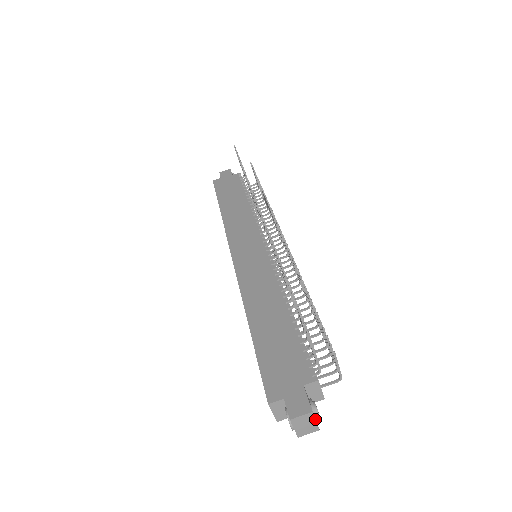
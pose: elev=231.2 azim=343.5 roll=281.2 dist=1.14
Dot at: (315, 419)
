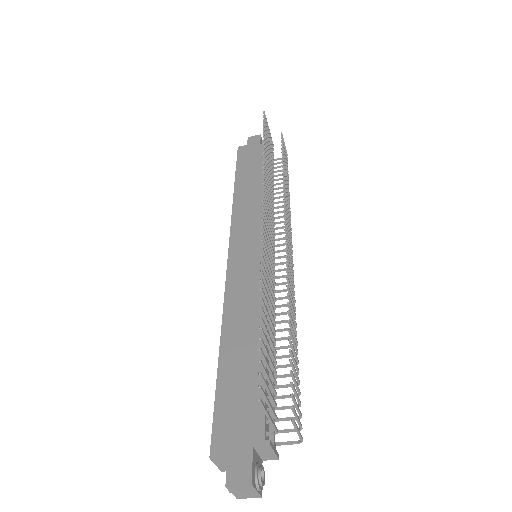
Dot at: (256, 489)
